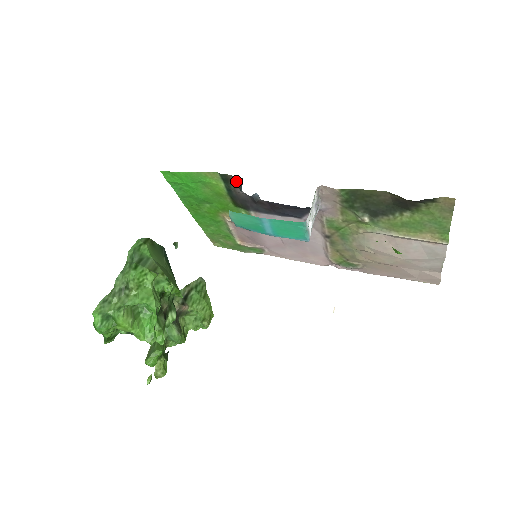
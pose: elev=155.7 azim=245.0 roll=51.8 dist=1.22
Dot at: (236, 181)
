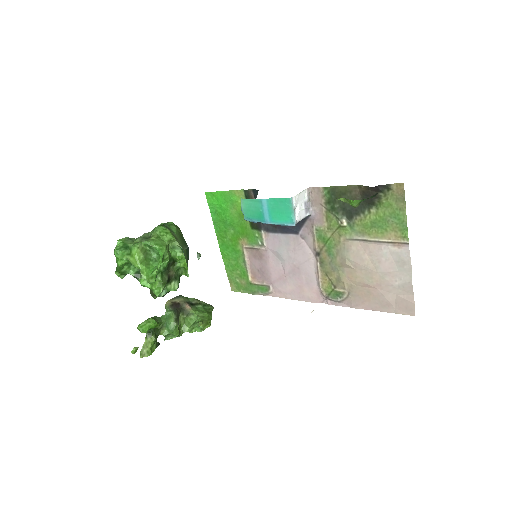
Dot at: (254, 195)
